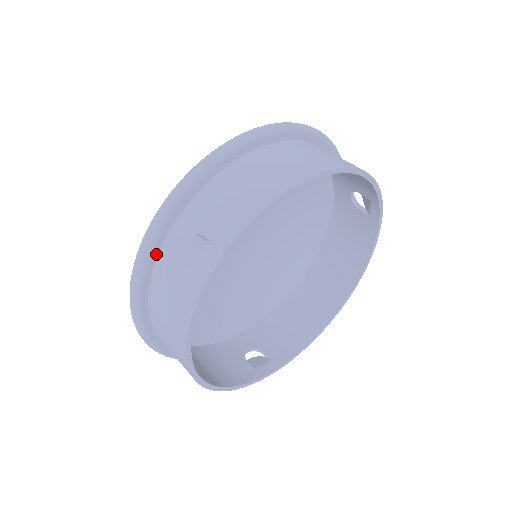
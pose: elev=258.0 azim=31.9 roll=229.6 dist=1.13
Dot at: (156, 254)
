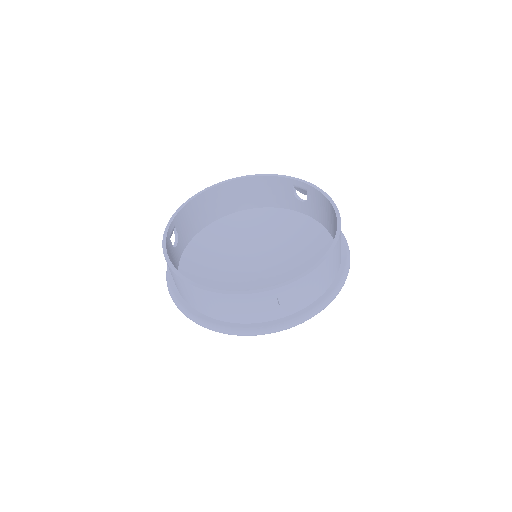
Dot at: occluded
